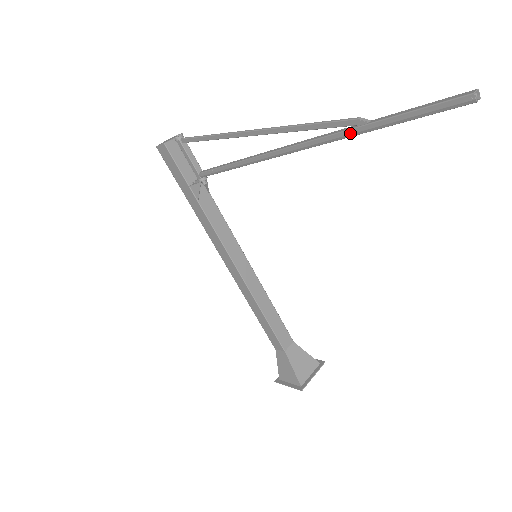
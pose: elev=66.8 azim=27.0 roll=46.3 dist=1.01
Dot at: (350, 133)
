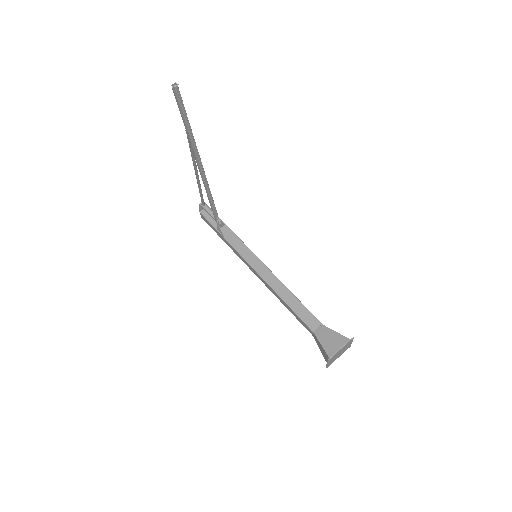
Dot at: (189, 139)
